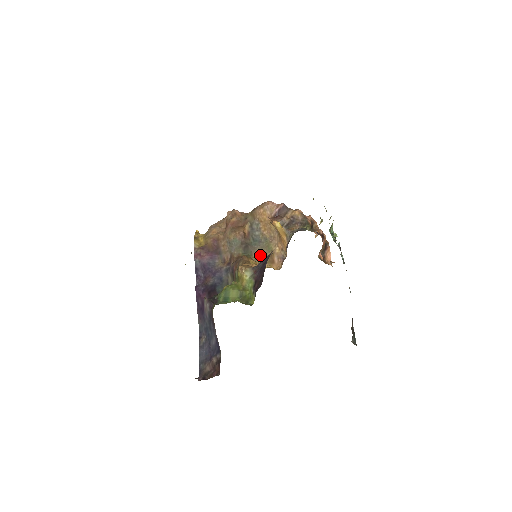
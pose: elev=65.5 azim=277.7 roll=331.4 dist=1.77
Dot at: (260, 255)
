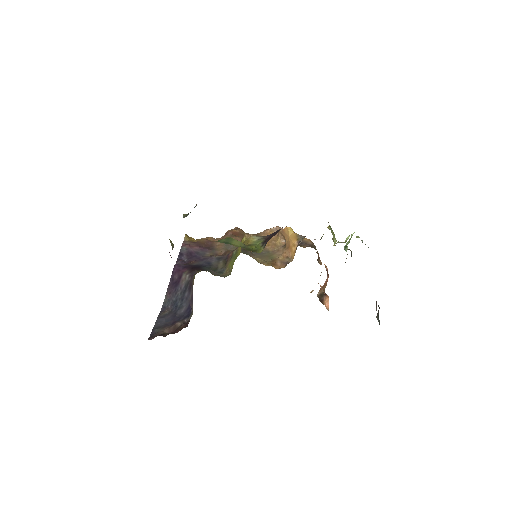
Dot at: (260, 259)
